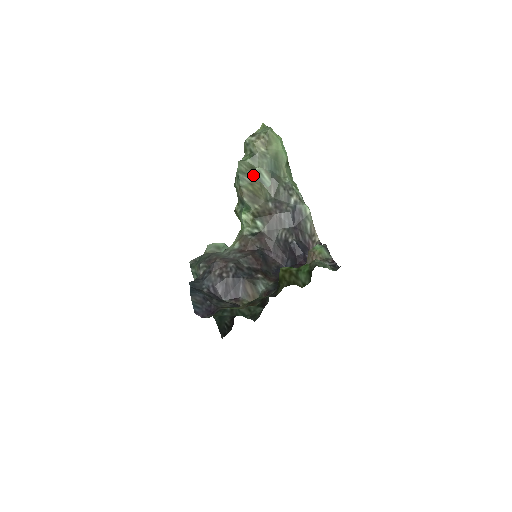
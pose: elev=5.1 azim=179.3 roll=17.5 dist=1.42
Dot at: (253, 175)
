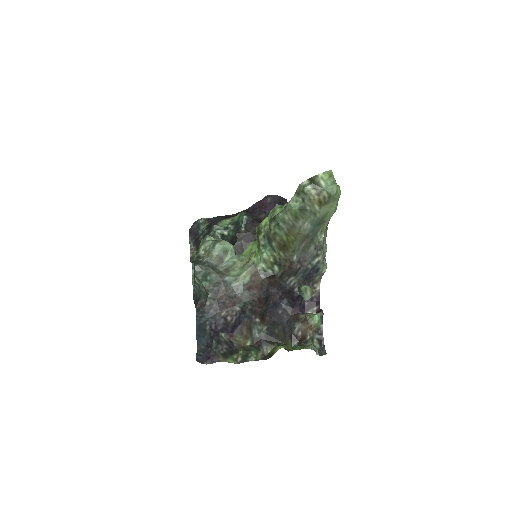
Dot at: (298, 290)
